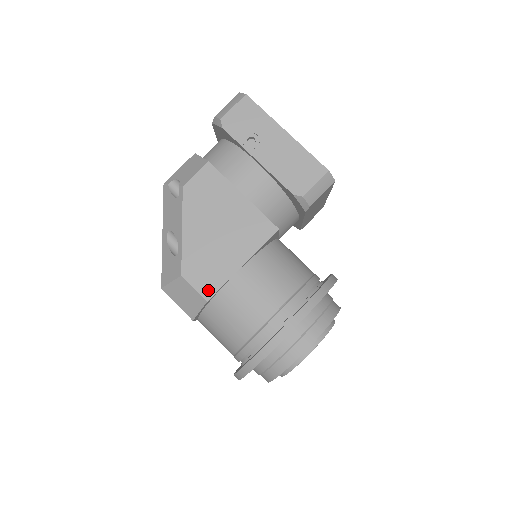
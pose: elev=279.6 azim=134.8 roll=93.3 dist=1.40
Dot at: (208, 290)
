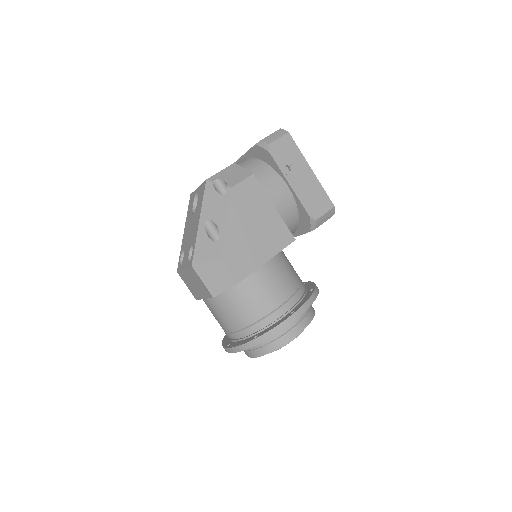
Dot at: (239, 275)
